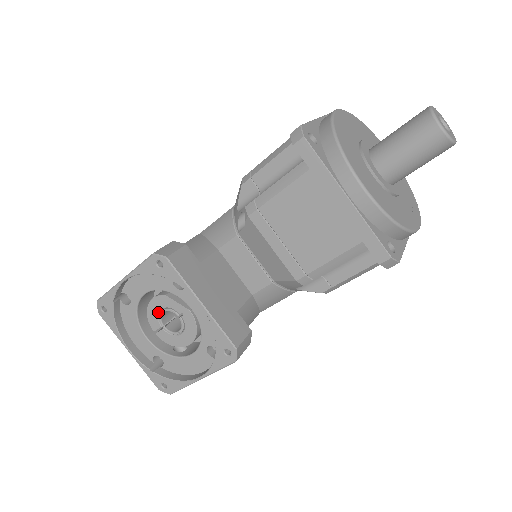
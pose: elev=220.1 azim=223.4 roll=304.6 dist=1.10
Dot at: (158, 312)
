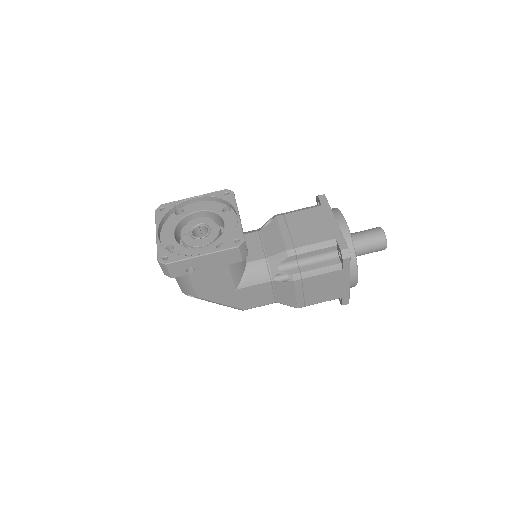
Dot at: (195, 225)
